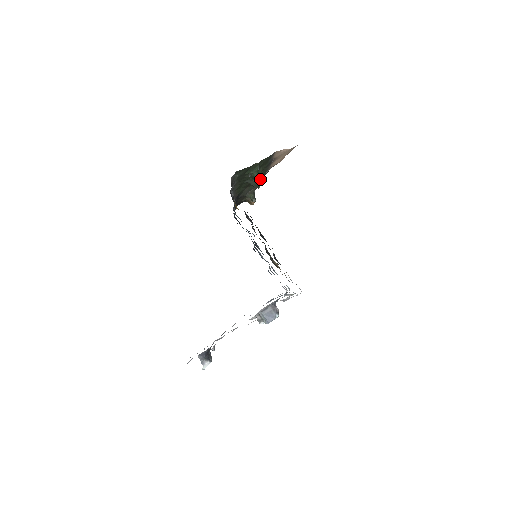
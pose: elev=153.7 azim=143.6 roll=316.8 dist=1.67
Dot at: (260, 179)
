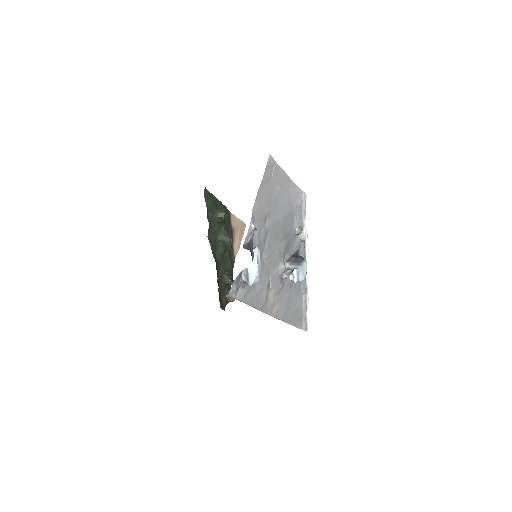
Dot at: occluded
